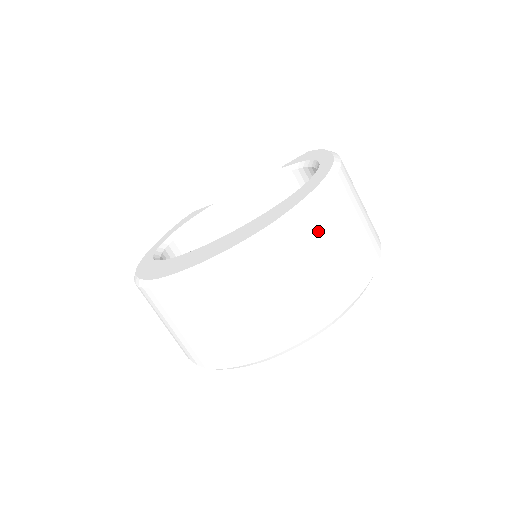
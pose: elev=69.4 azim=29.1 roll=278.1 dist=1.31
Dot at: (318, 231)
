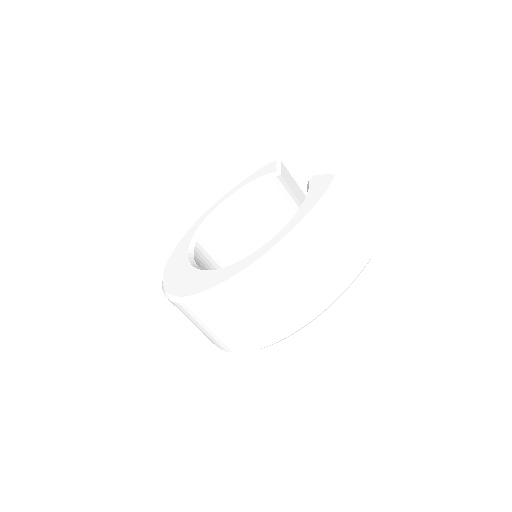
Dot at: (215, 312)
